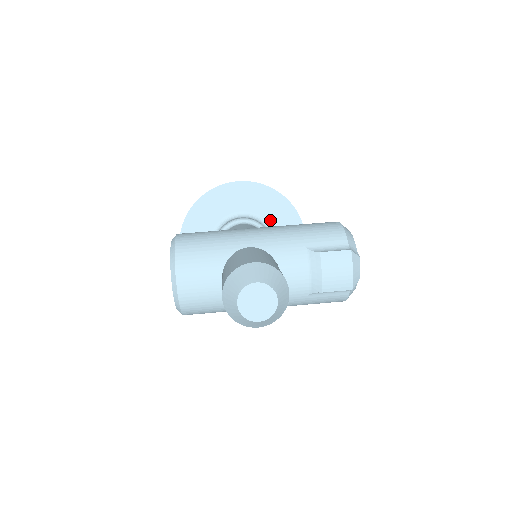
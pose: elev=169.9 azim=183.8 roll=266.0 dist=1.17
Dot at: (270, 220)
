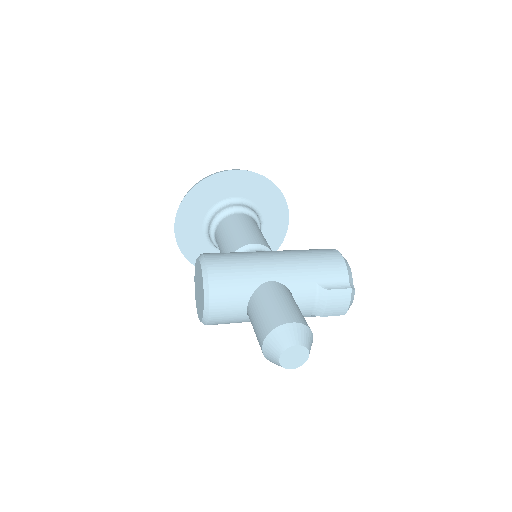
Dot at: (261, 206)
